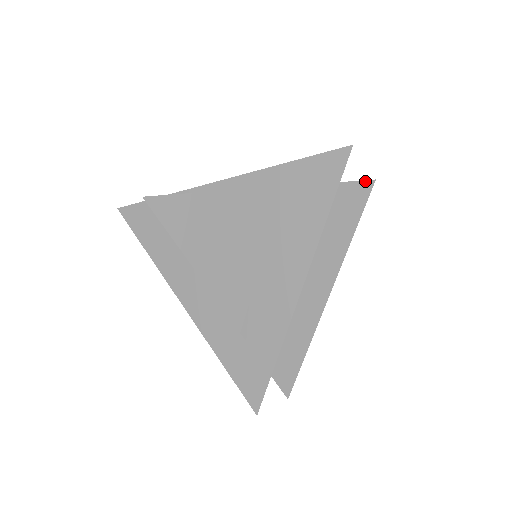
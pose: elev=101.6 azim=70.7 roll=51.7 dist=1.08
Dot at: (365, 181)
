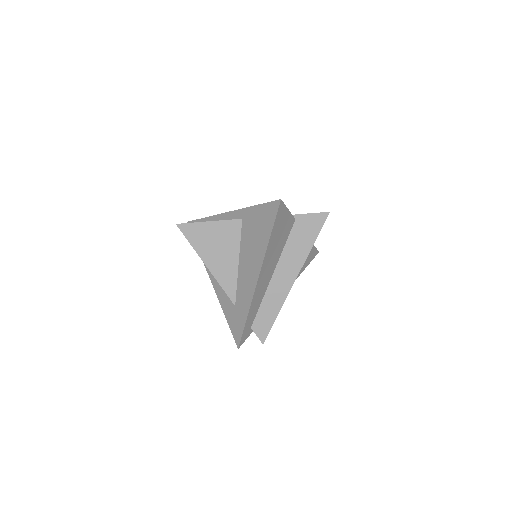
Dot at: (321, 213)
